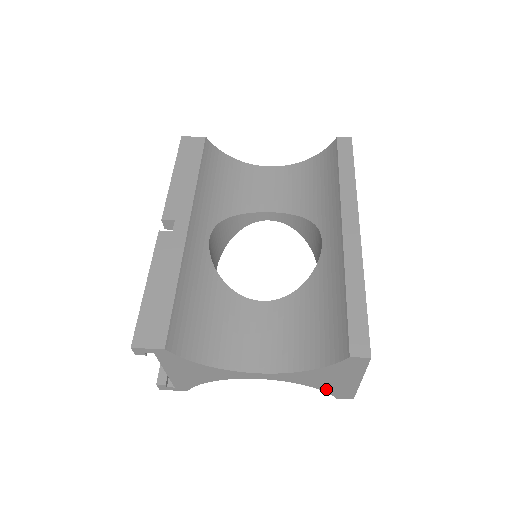
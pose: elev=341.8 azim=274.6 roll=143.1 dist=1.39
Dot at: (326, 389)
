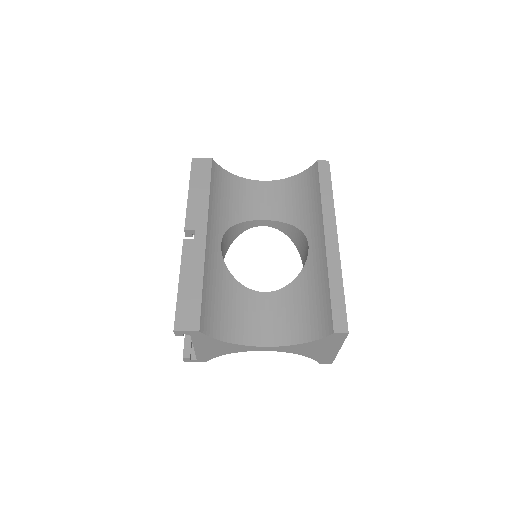
Dot at: (313, 357)
